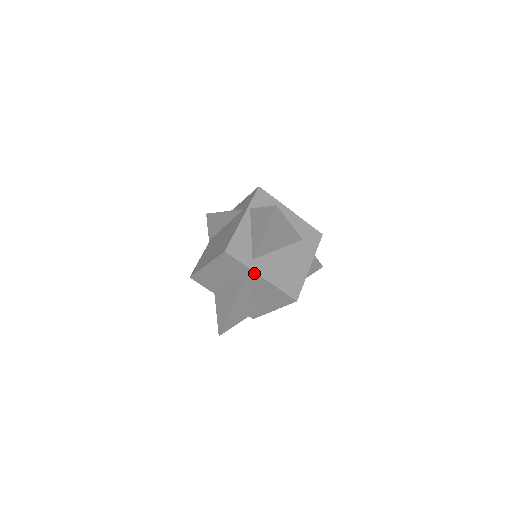
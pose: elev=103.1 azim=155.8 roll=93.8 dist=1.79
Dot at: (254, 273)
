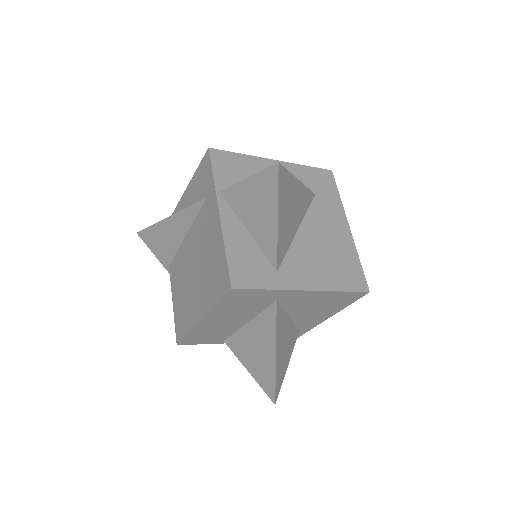
Dot at: (292, 292)
